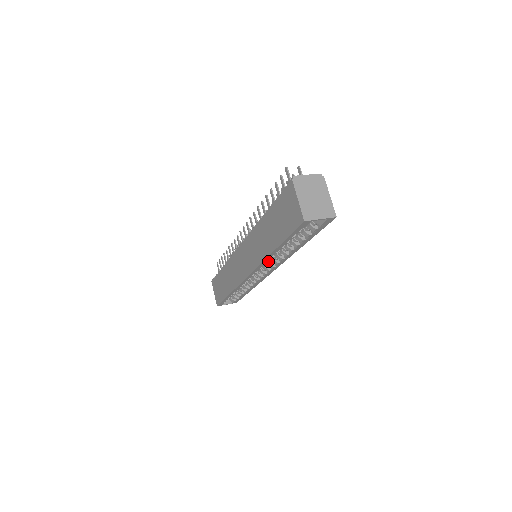
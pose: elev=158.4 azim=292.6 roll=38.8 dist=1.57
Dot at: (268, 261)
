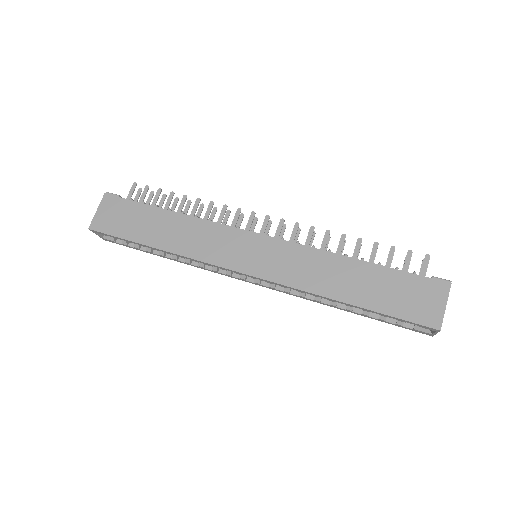
Dot at: (302, 292)
